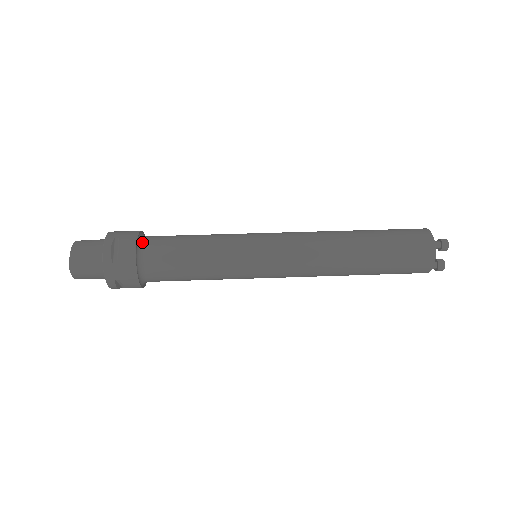
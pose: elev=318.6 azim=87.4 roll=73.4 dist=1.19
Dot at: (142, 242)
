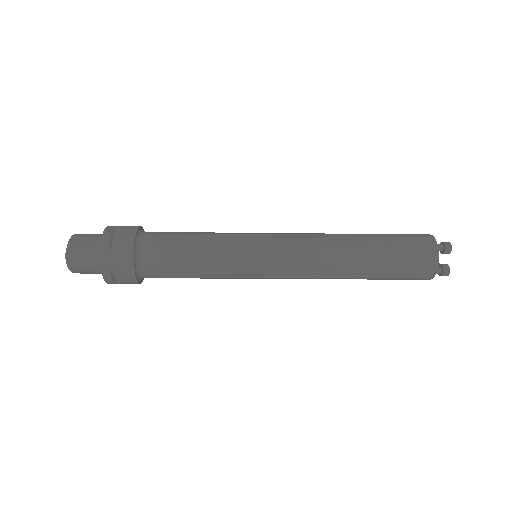
Dot at: (142, 234)
